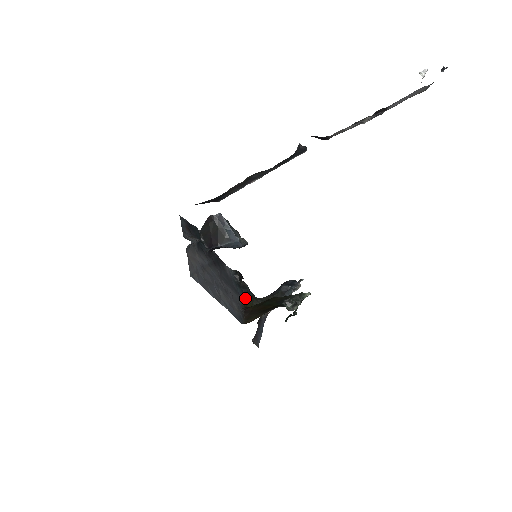
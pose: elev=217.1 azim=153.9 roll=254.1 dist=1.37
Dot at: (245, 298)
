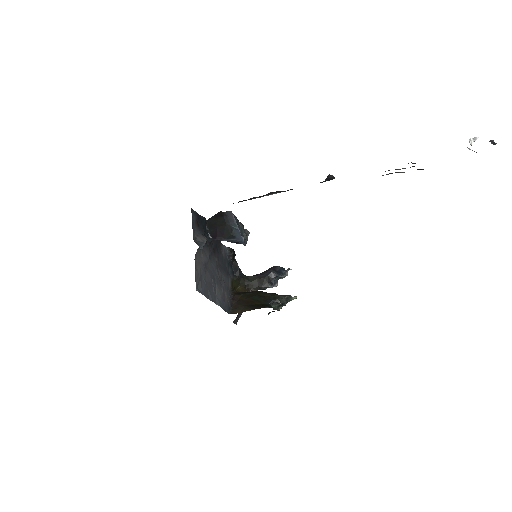
Dot at: (234, 278)
